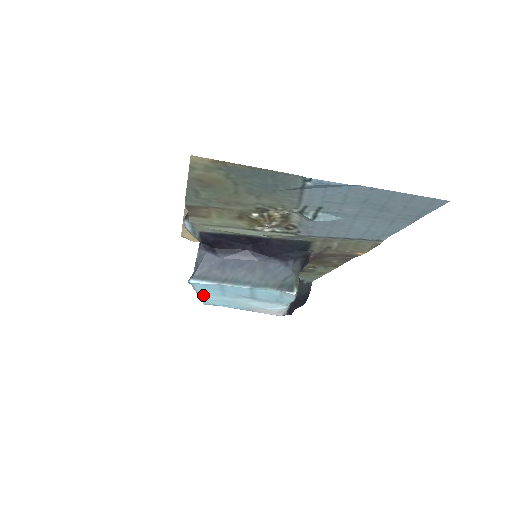
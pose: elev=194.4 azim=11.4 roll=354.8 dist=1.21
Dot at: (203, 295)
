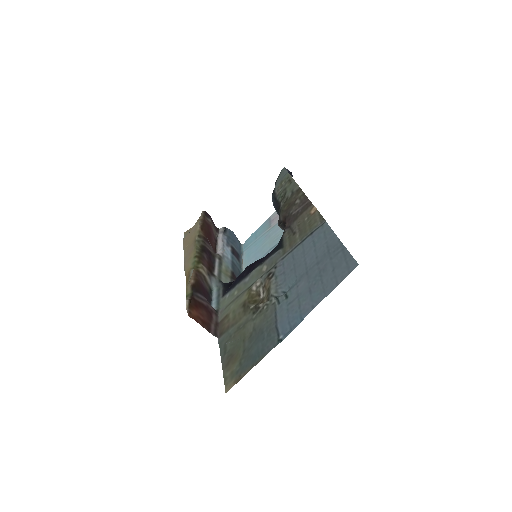
Dot at: (245, 267)
